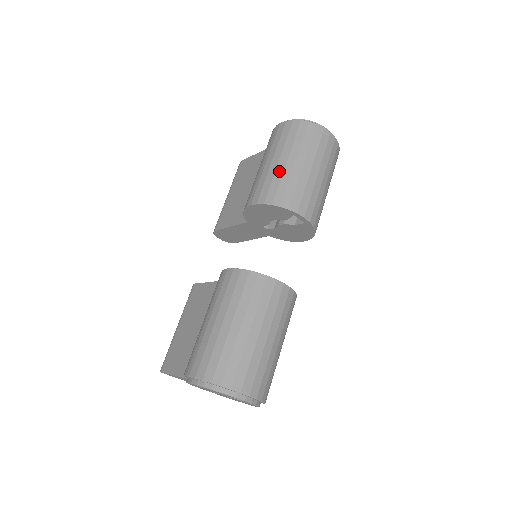
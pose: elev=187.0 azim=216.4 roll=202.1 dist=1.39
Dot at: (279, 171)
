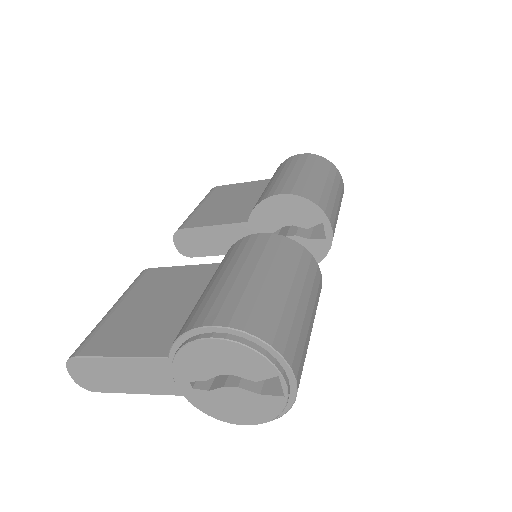
Dot at: (312, 180)
